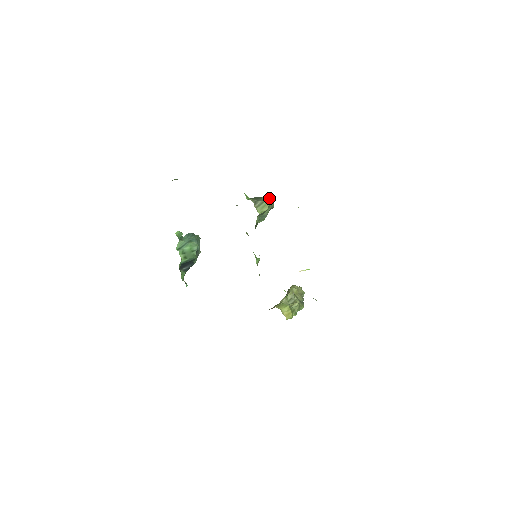
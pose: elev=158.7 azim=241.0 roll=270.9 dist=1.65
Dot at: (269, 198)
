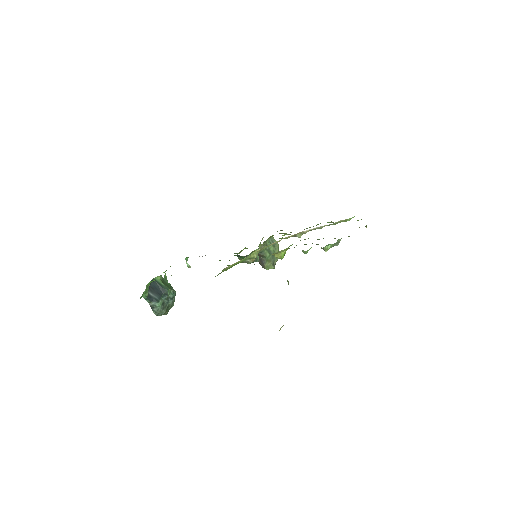
Dot at: occluded
